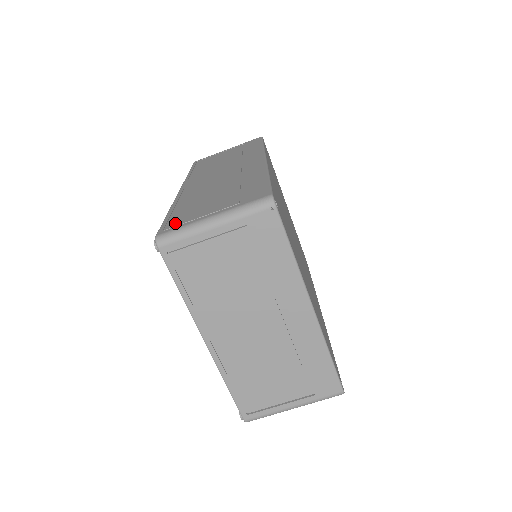
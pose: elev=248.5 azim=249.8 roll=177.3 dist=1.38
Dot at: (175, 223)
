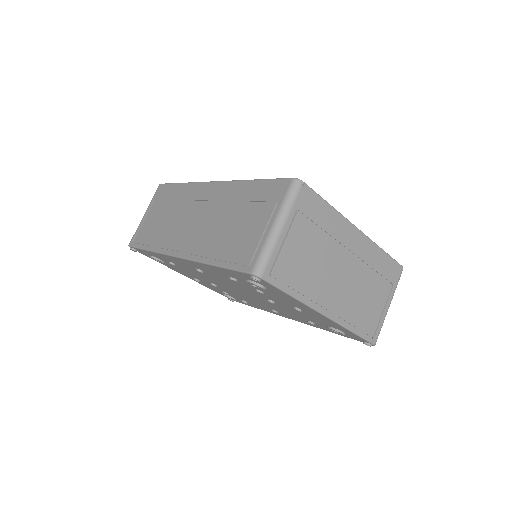
Dot at: (247, 256)
